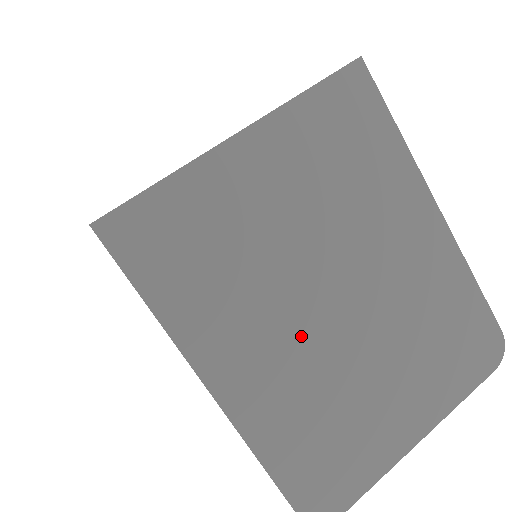
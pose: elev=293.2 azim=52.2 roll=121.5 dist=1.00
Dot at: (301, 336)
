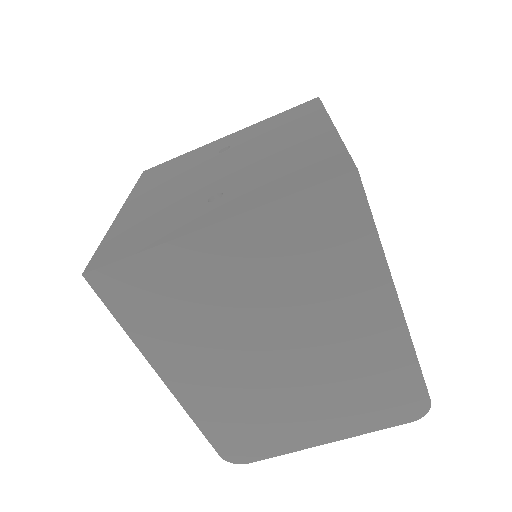
Dot at: (241, 368)
